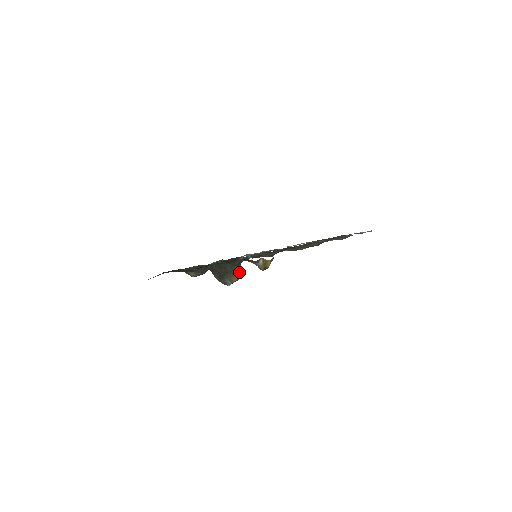
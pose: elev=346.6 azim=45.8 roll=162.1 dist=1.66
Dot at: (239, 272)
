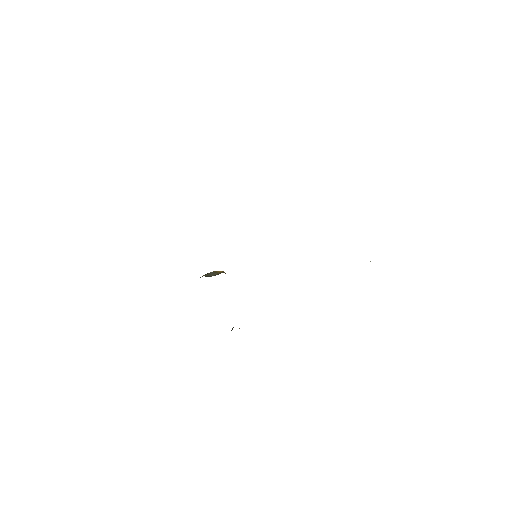
Dot at: occluded
